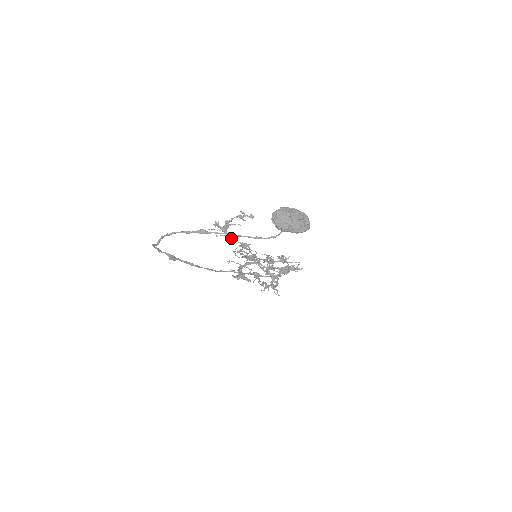
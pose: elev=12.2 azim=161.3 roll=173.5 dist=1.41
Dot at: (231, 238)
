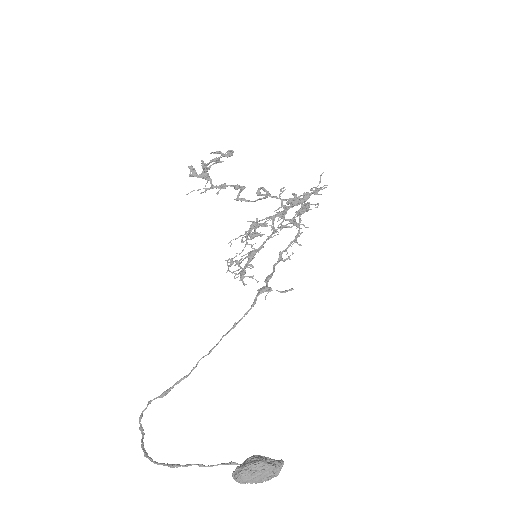
Dot at: (219, 190)
